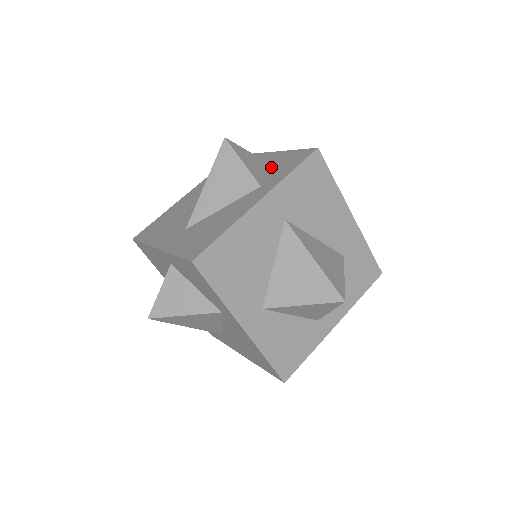
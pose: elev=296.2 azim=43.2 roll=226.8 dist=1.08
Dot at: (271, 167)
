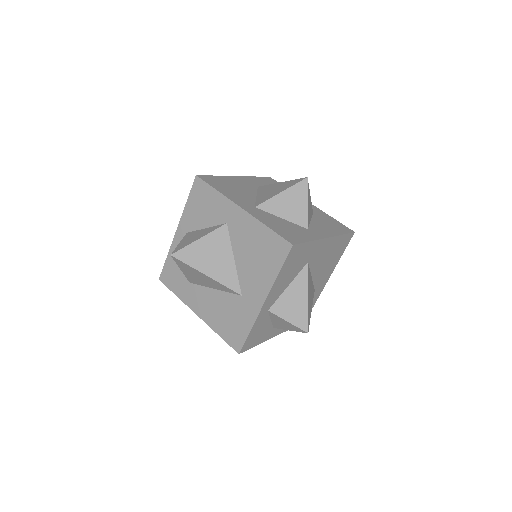
Dot at: occluded
